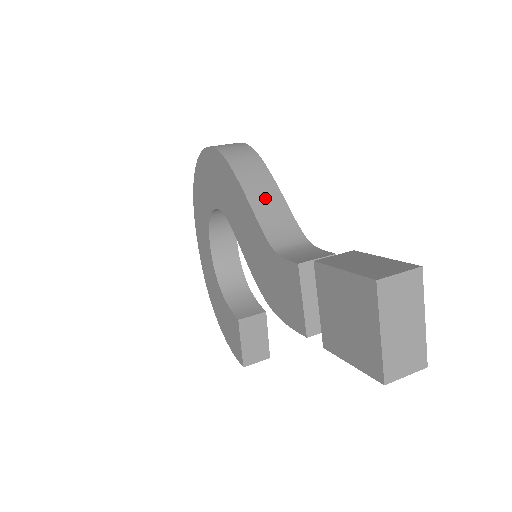
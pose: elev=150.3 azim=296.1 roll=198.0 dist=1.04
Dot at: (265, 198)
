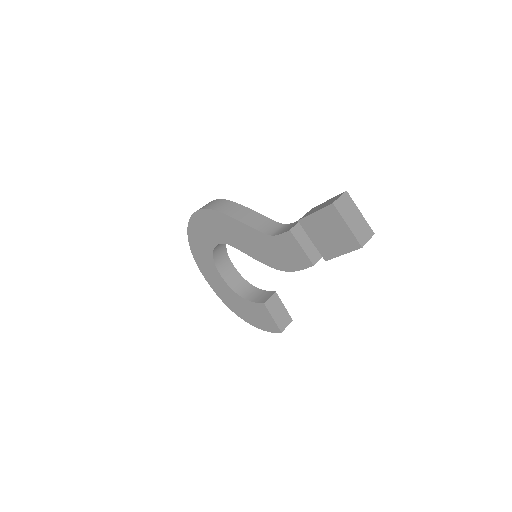
Dot at: (248, 217)
